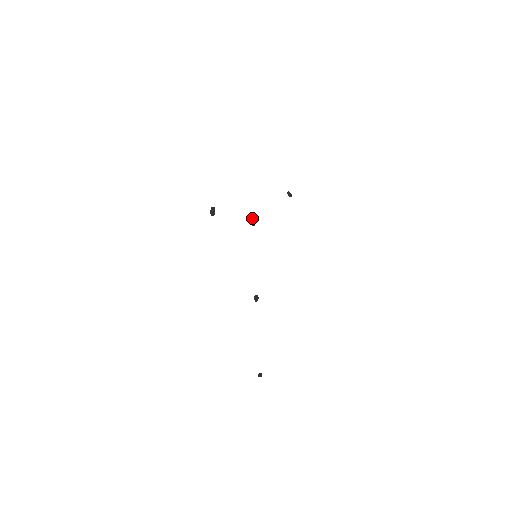
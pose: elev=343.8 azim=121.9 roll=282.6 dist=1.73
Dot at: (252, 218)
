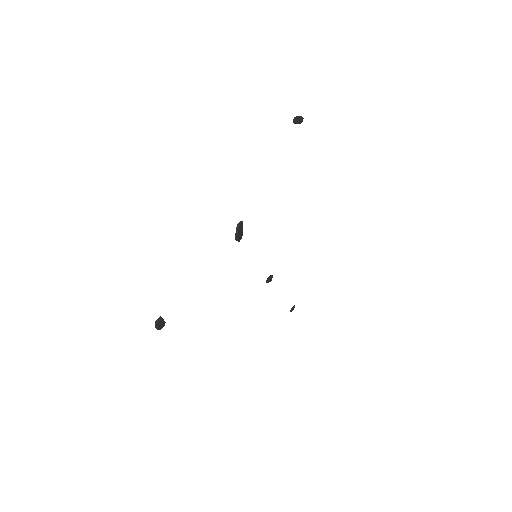
Dot at: occluded
